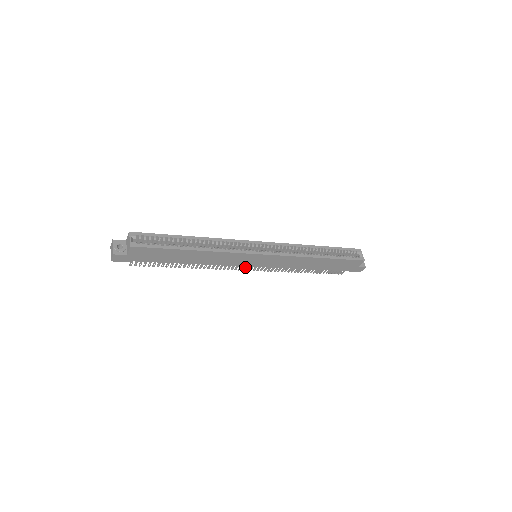
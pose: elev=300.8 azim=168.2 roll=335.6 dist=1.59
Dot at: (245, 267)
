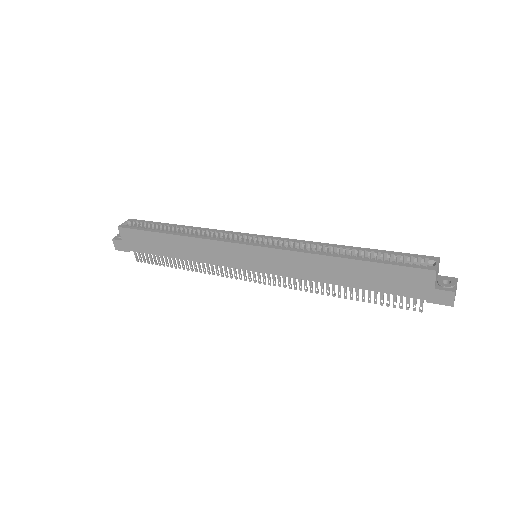
Dot at: (250, 275)
